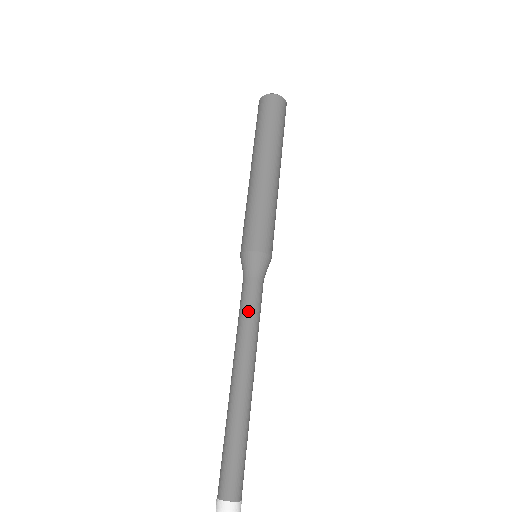
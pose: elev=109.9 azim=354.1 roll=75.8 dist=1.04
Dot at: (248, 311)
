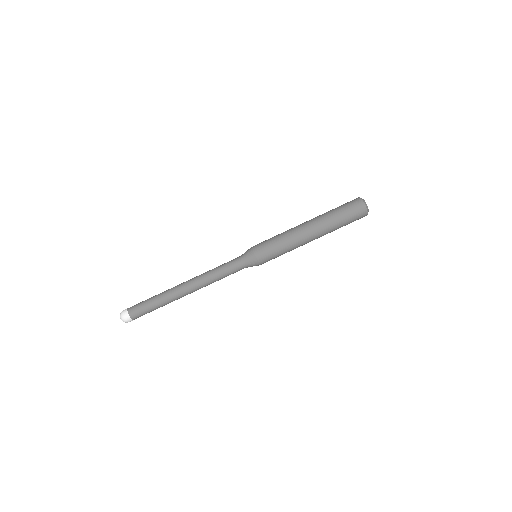
Dot at: (220, 267)
